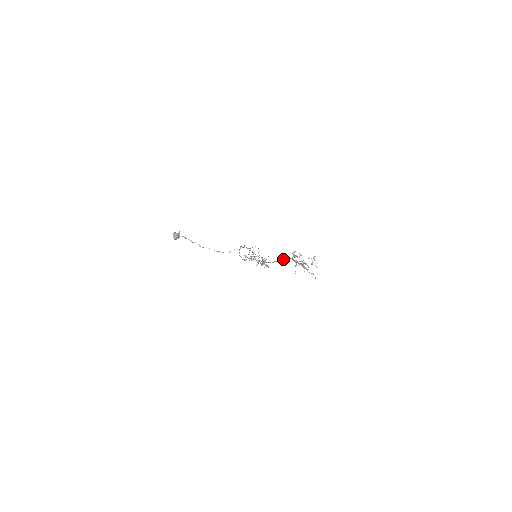
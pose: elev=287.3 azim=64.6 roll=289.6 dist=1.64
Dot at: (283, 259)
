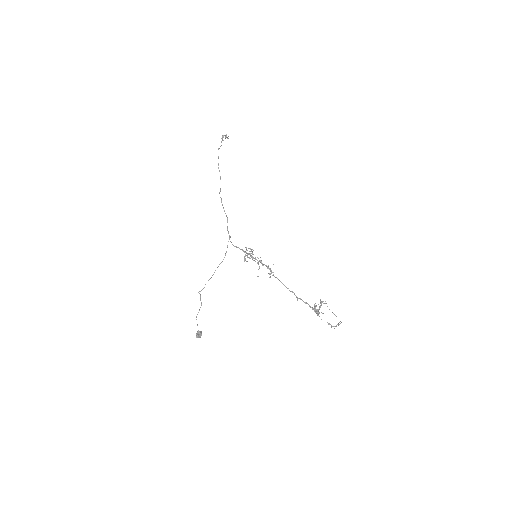
Dot at: occluded
